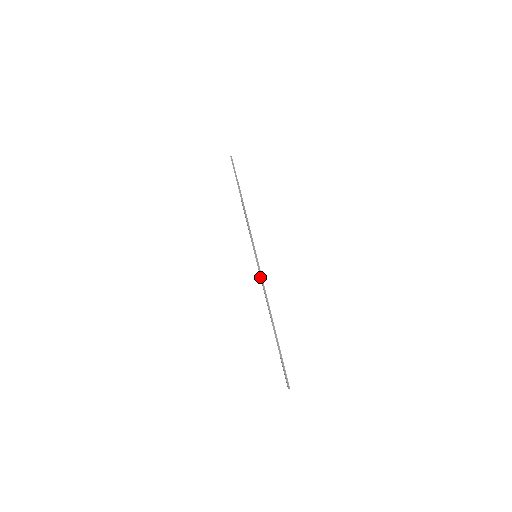
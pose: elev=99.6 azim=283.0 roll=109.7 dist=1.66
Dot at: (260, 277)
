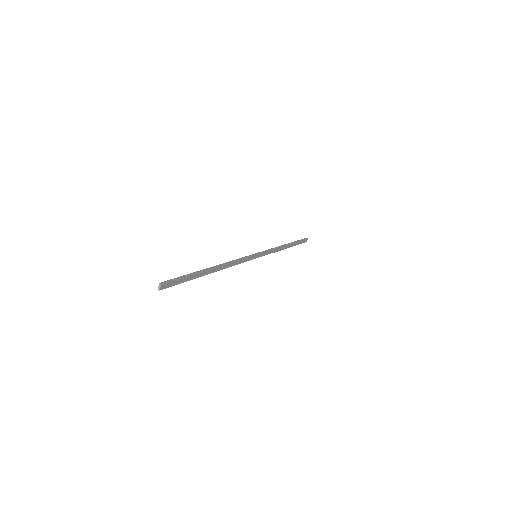
Dot at: (242, 258)
